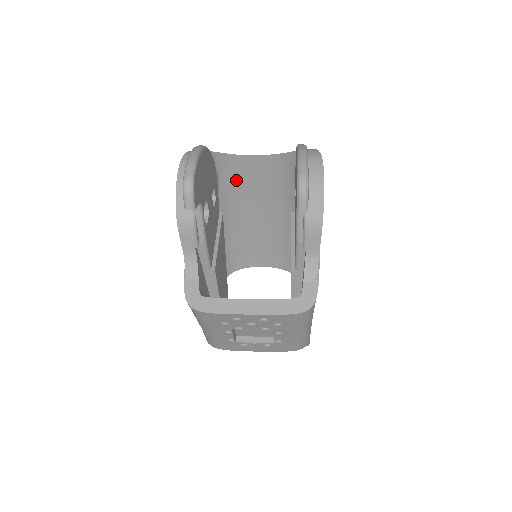
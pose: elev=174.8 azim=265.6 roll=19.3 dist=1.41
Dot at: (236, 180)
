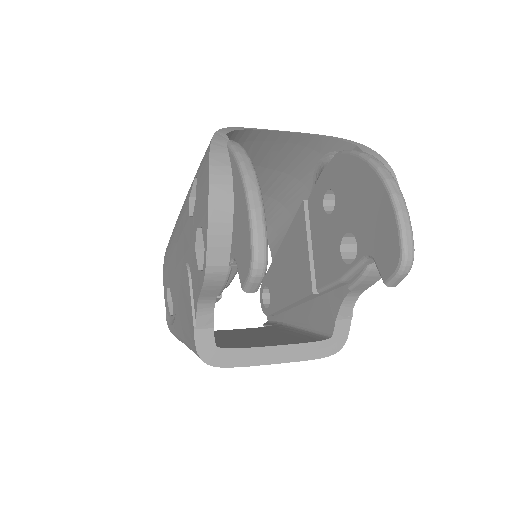
Dot at: occluded
